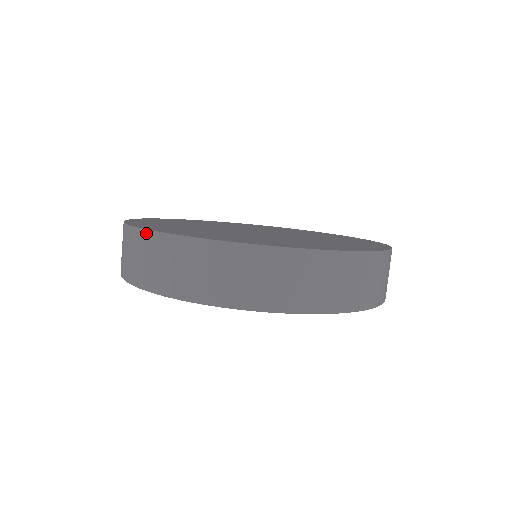
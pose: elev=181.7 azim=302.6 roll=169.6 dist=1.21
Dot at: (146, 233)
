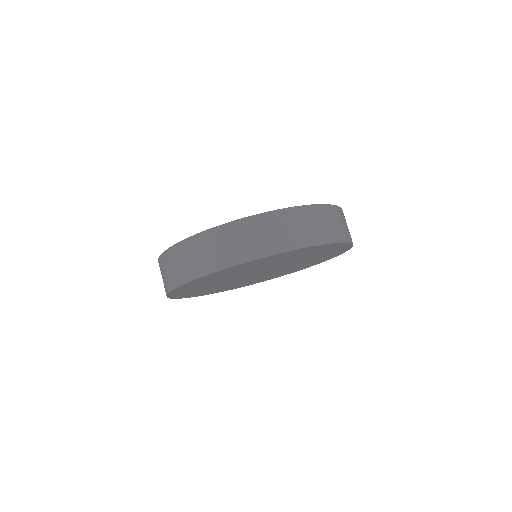
Dot at: (176, 246)
